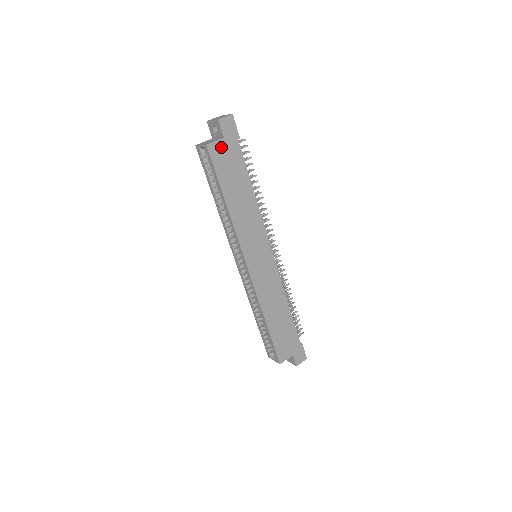
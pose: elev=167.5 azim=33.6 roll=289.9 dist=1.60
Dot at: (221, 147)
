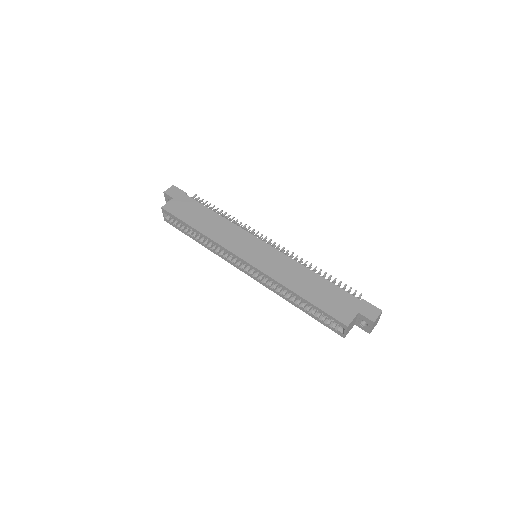
Dot at: (174, 204)
